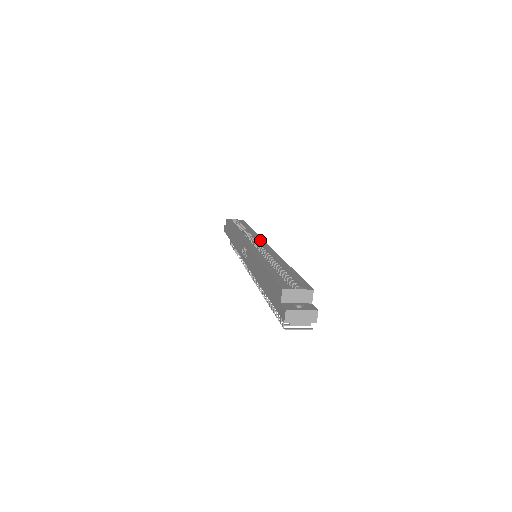
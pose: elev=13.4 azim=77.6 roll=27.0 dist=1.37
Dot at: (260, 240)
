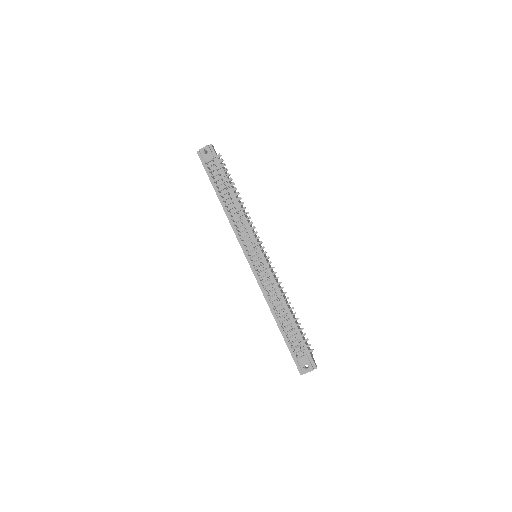
Dot at: occluded
